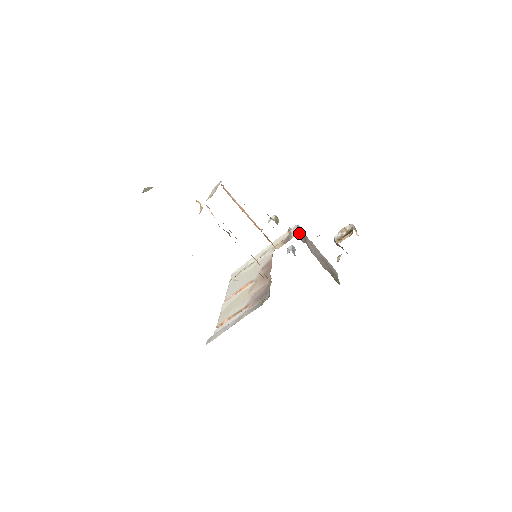
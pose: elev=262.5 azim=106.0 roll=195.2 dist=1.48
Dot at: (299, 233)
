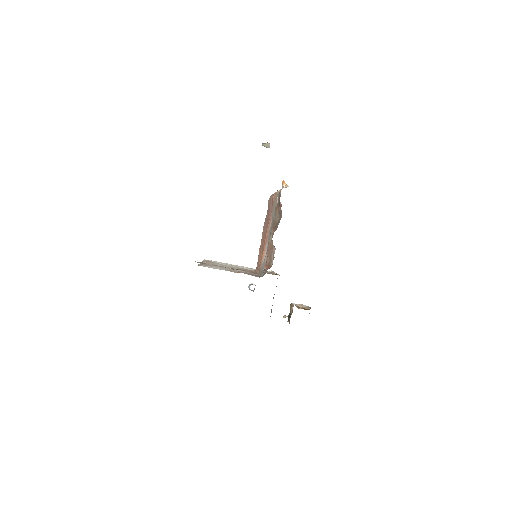
Dot at: occluded
